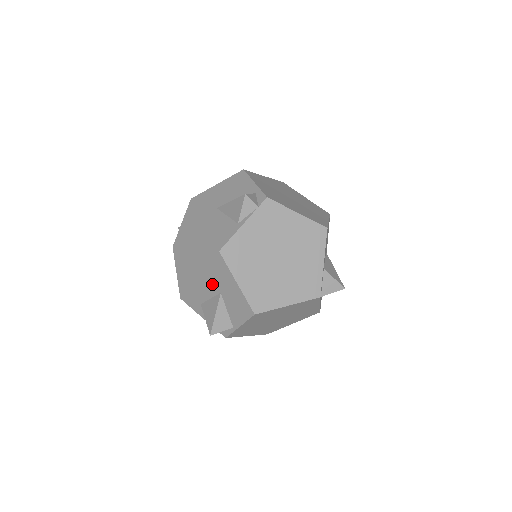
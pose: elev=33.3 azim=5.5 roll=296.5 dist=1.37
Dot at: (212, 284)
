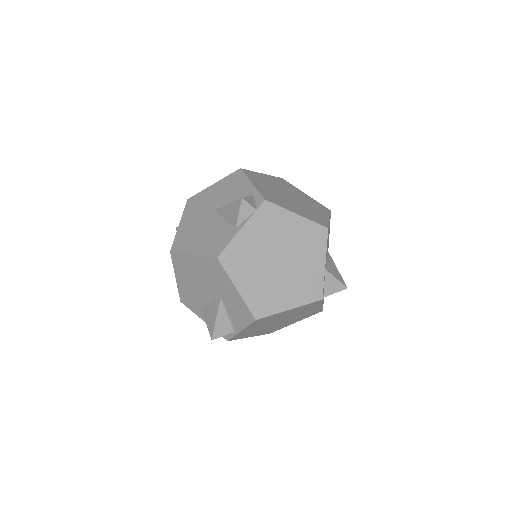
Dot at: (212, 289)
